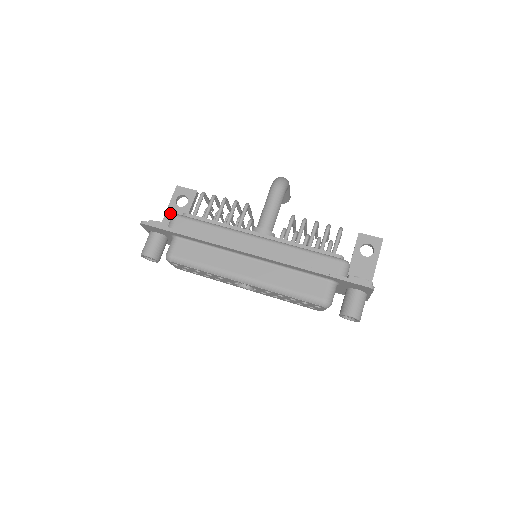
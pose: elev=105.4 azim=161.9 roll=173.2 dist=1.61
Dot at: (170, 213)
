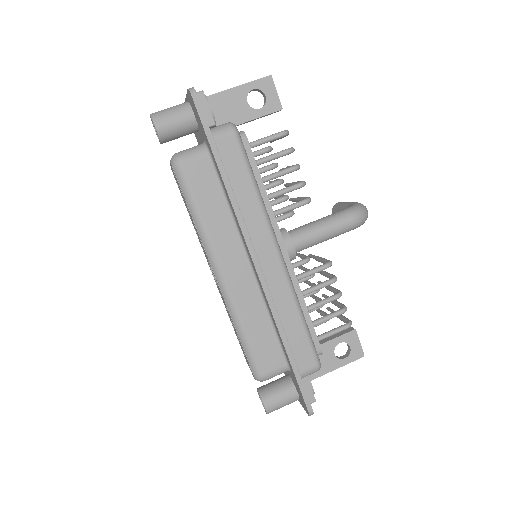
Dot at: (231, 96)
